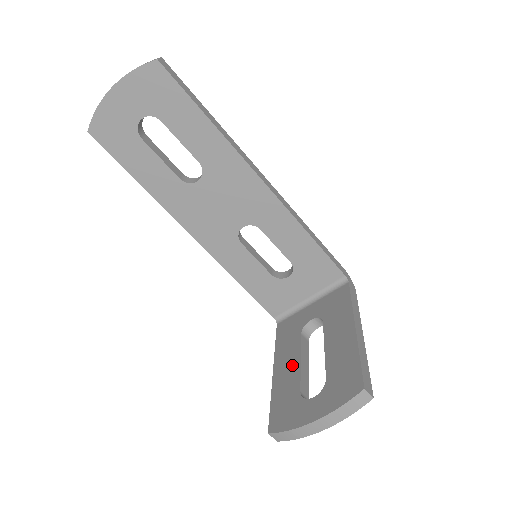
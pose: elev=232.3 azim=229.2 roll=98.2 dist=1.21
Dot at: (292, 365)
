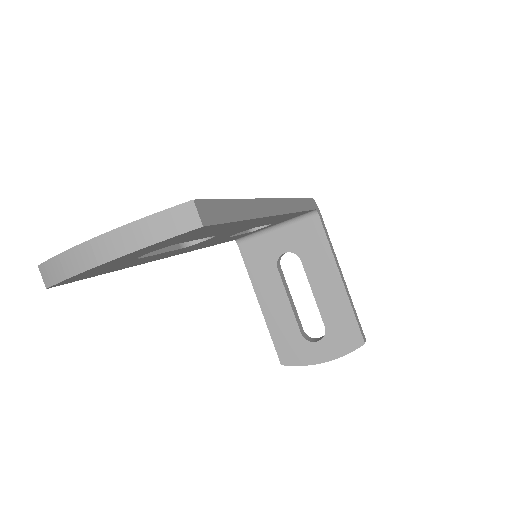
Dot at: (281, 304)
